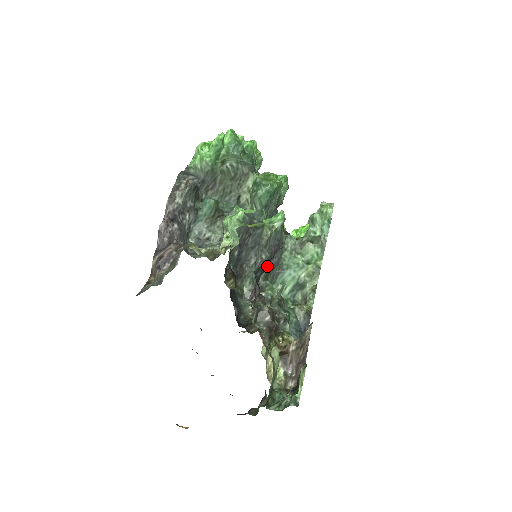
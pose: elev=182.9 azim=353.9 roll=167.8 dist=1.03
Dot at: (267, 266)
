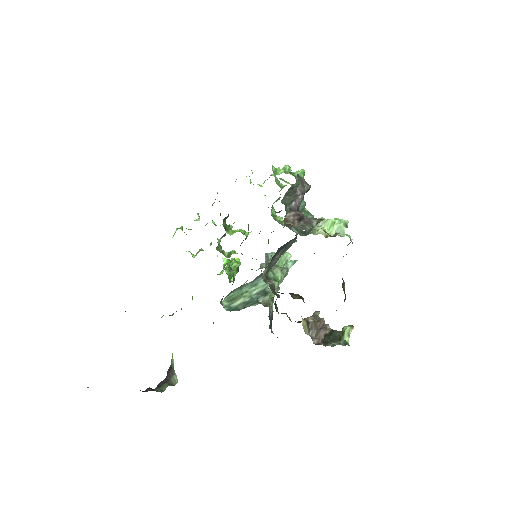
Dot at: occluded
